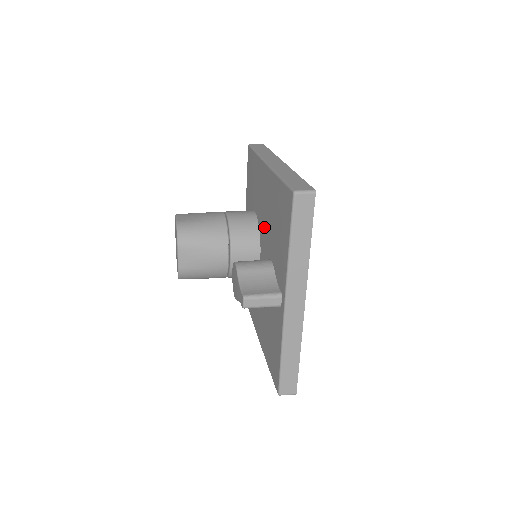
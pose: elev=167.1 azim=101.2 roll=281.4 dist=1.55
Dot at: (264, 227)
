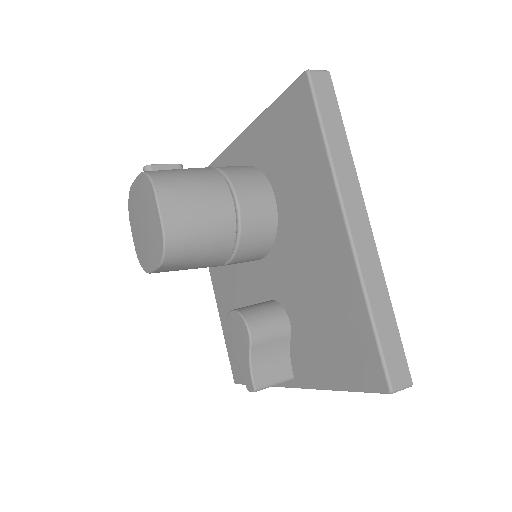
Dot at: (292, 264)
